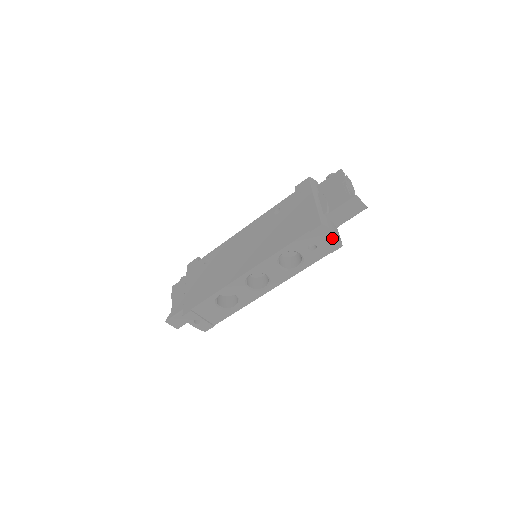
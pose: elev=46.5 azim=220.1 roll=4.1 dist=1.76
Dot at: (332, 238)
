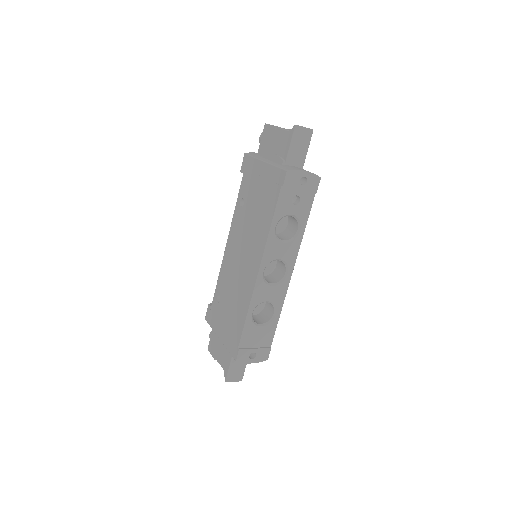
Dot at: (306, 177)
